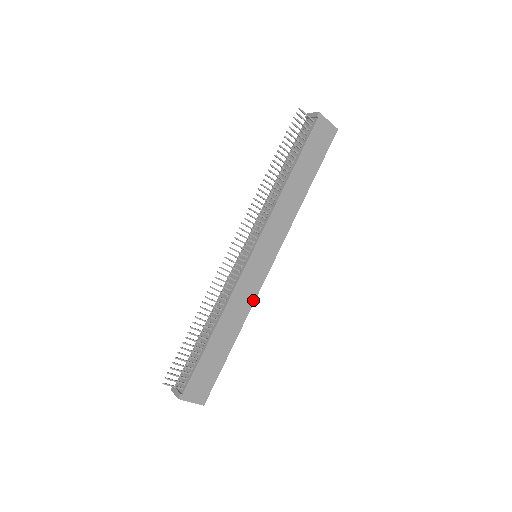
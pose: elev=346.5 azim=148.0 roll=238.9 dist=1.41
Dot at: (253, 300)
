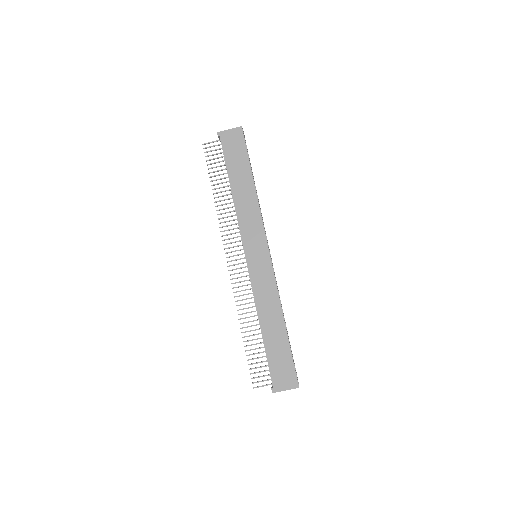
Dot at: (275, 287)
